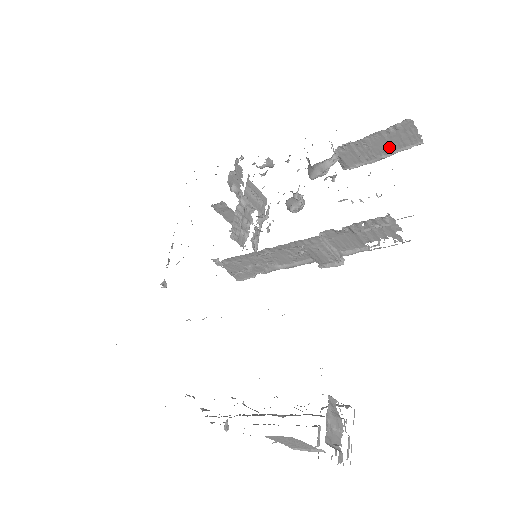
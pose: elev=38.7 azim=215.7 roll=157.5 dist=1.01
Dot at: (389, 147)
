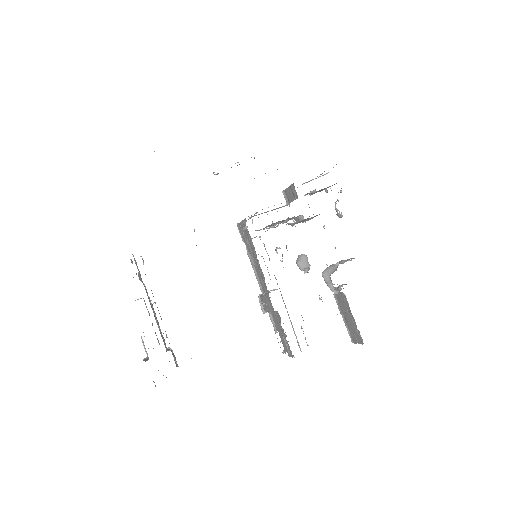
Dot at: (349, 324)
